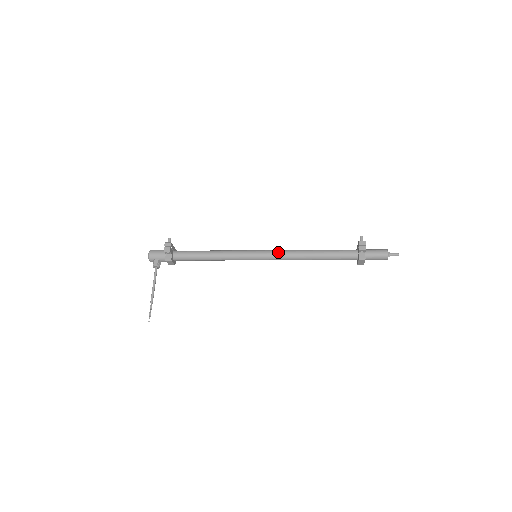
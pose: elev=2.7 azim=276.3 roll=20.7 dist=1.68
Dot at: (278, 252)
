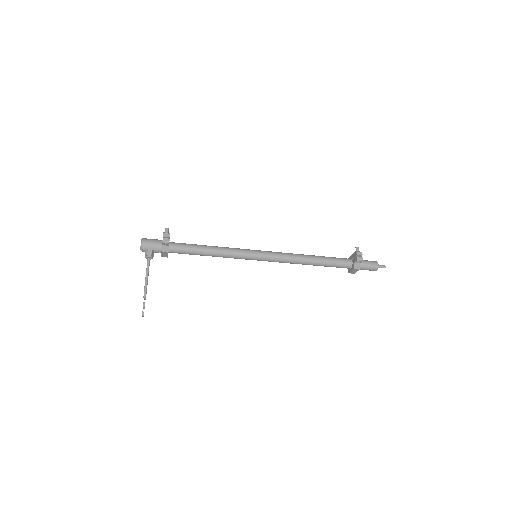
Dot at: (279, 254)
